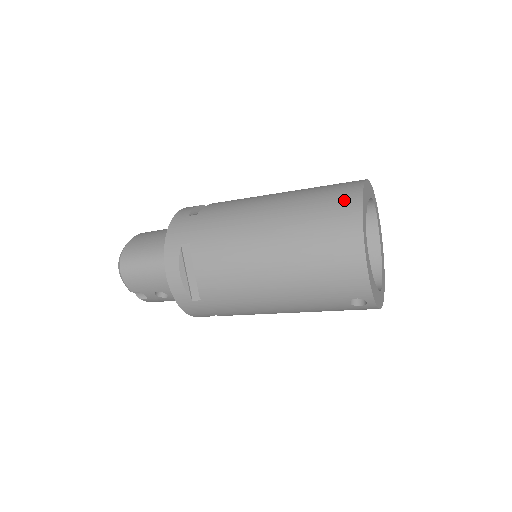
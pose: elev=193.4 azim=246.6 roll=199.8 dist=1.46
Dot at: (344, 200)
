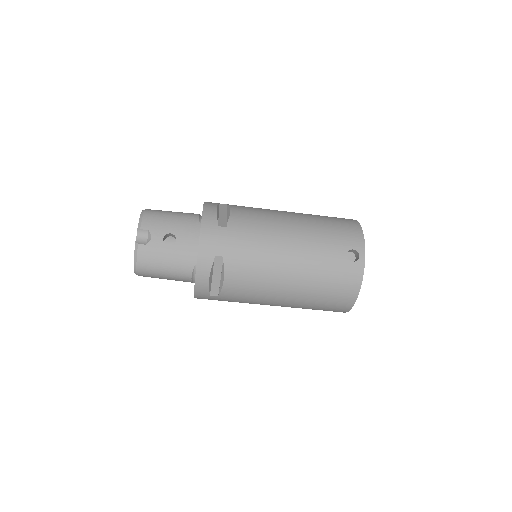
Dot at: occluded
